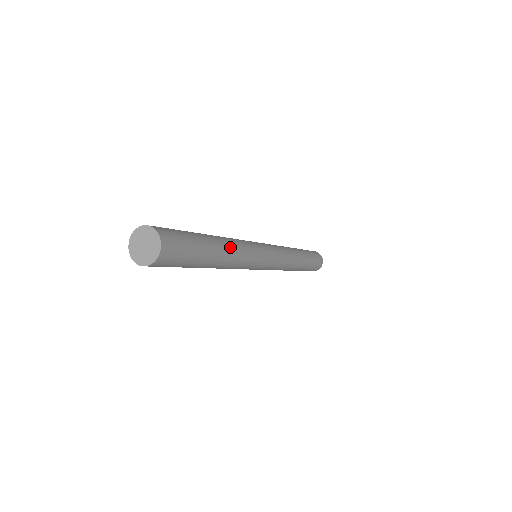
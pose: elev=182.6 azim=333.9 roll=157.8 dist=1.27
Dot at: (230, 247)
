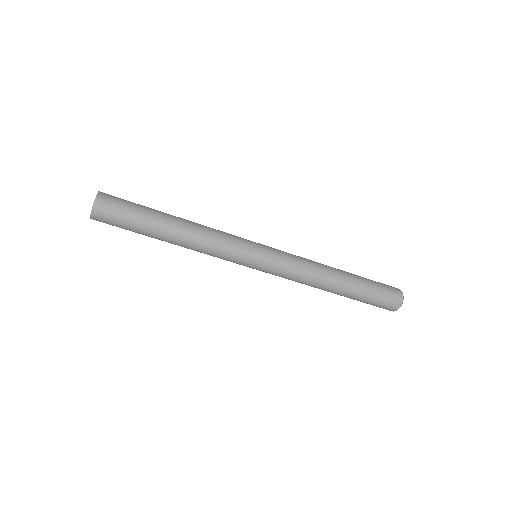
Dot at: (191, 229)
